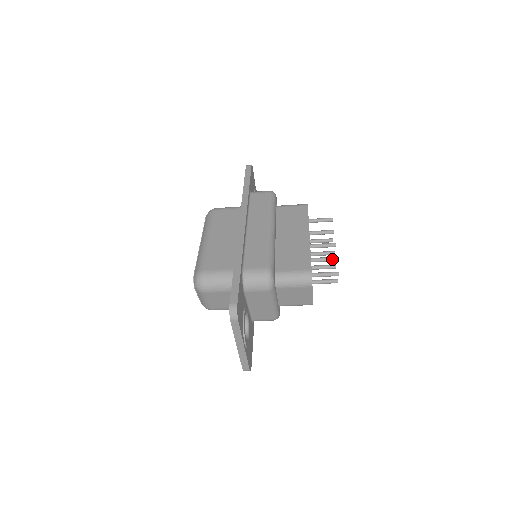
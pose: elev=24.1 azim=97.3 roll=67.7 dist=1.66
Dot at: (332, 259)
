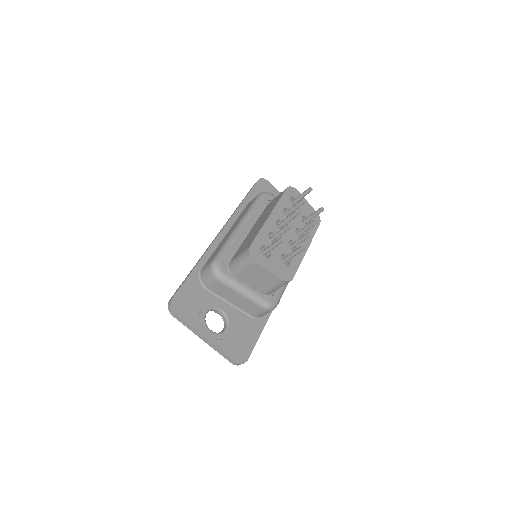
Dot at: (285, 228)
